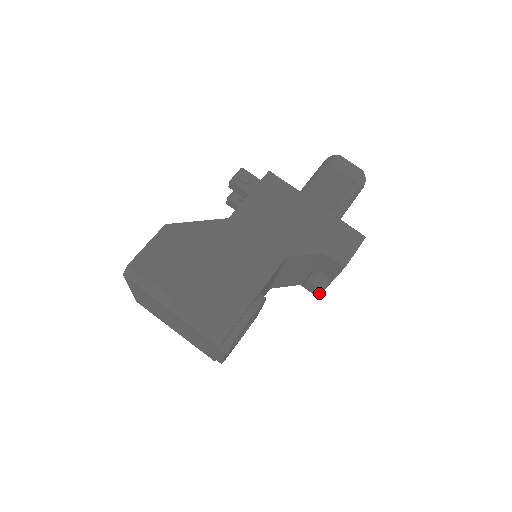
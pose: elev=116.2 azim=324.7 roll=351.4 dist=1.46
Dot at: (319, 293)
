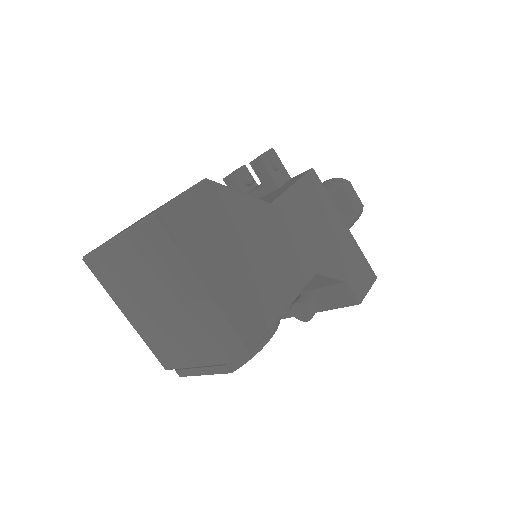
Dot at: (305, 320)
